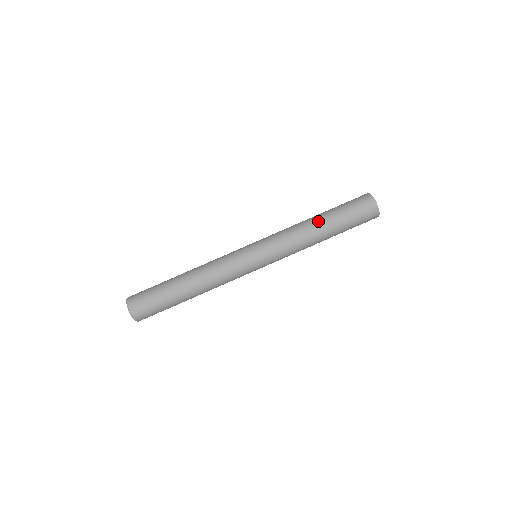
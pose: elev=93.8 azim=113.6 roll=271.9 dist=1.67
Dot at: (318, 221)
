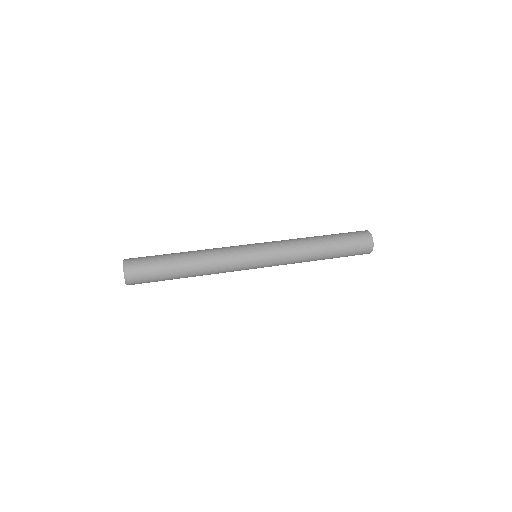
Dot at: occluded
